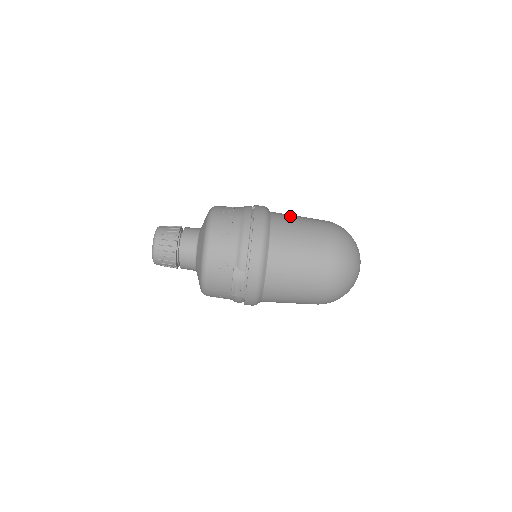
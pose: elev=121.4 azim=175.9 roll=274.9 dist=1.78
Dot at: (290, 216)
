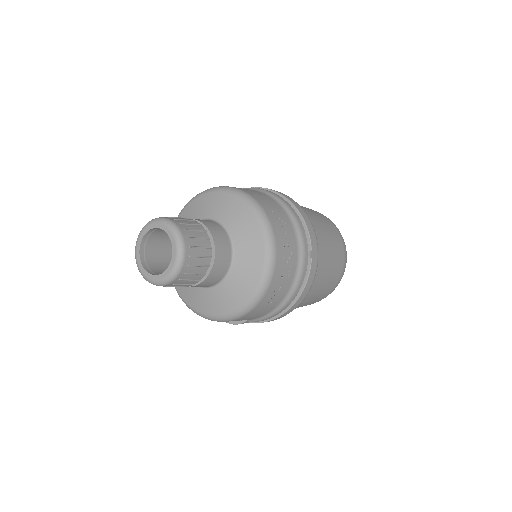
Dot at: (327, 256)
